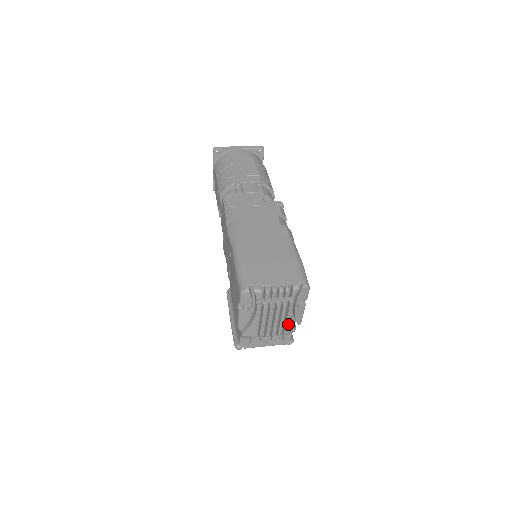
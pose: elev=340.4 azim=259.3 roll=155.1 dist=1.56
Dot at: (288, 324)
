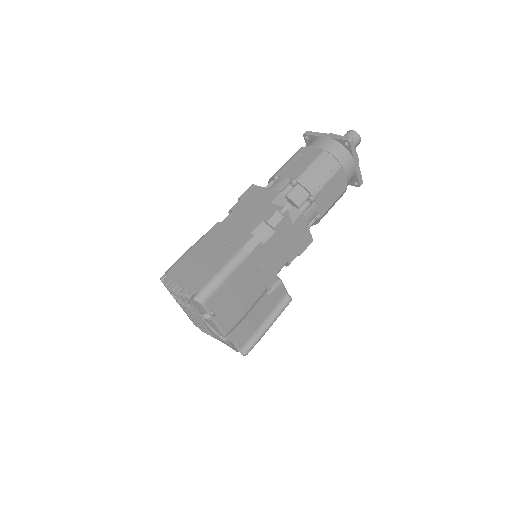
Dot at: (210, 330)
